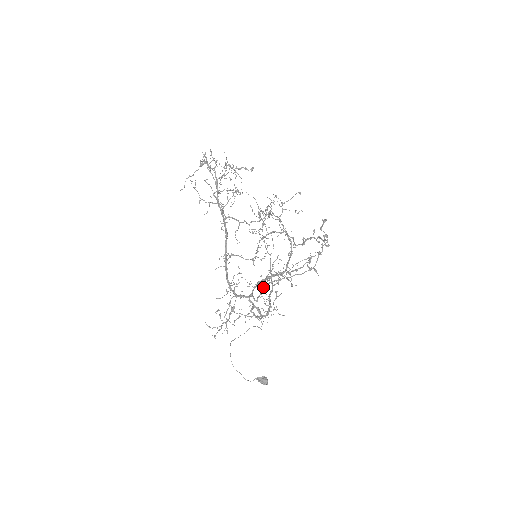
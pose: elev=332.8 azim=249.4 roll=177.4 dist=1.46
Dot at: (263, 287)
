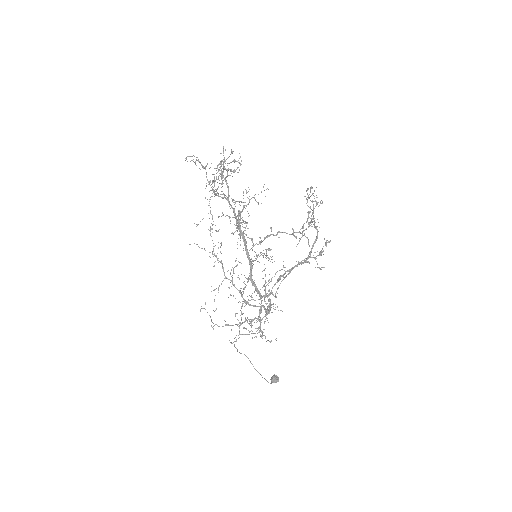
Dot at: occluded
